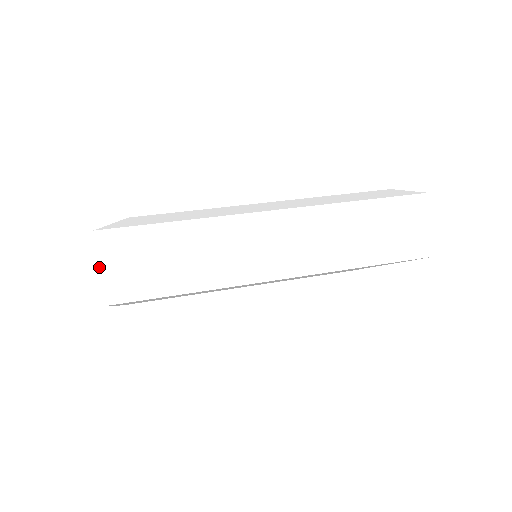
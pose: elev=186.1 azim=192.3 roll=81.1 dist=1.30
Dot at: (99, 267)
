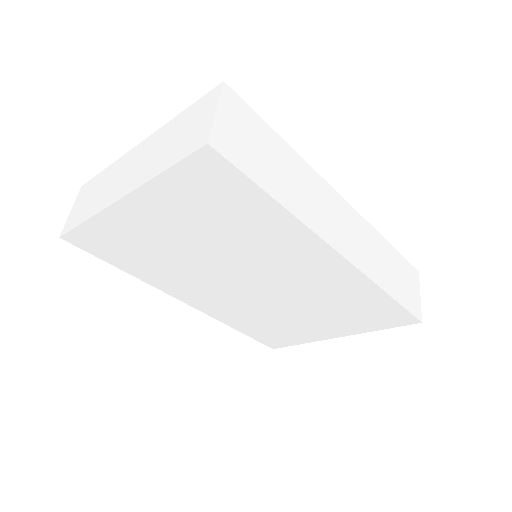
Dot at: (217, 110)
